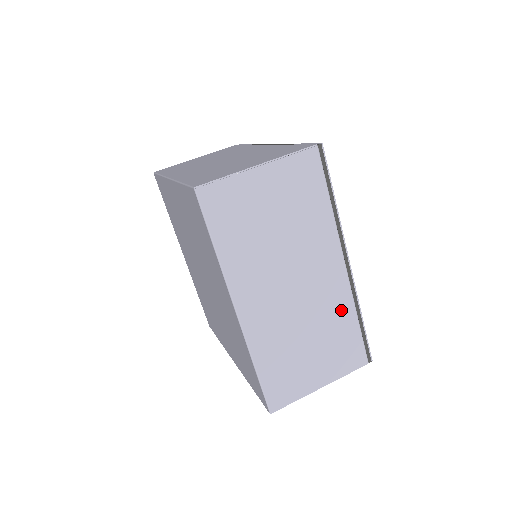
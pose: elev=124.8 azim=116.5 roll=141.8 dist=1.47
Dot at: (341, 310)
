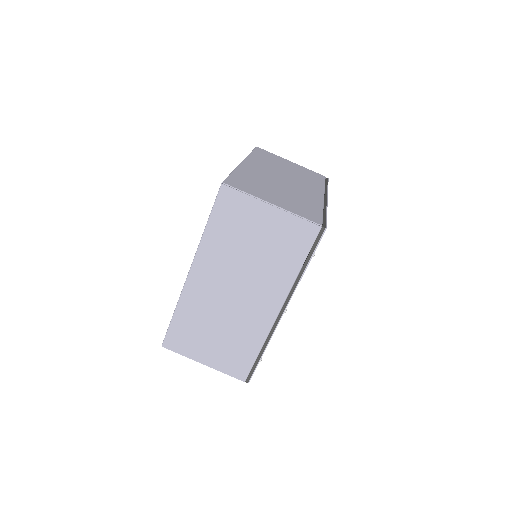
Dot at: (254, 335)
